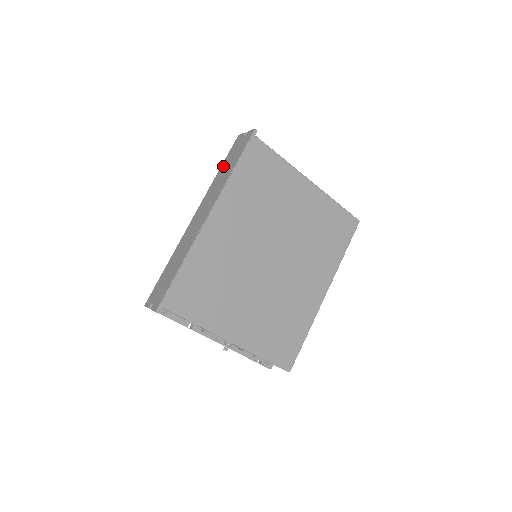
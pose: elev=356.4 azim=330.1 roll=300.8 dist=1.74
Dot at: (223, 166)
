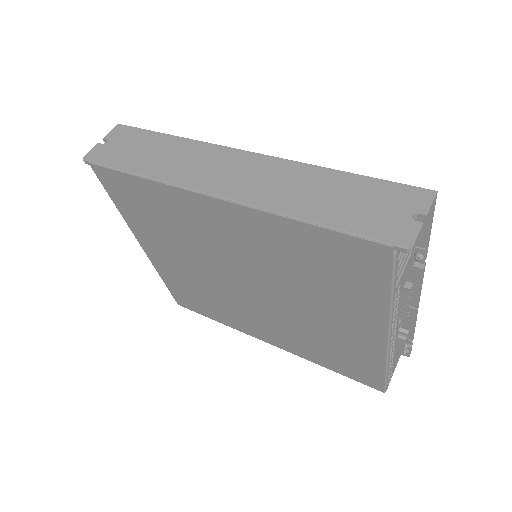
Dot at: (347, 181)
